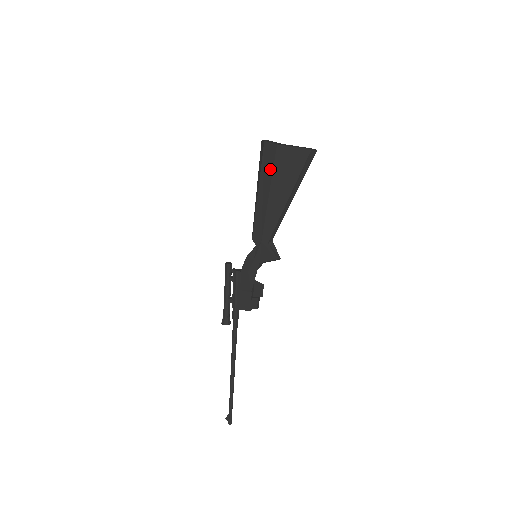
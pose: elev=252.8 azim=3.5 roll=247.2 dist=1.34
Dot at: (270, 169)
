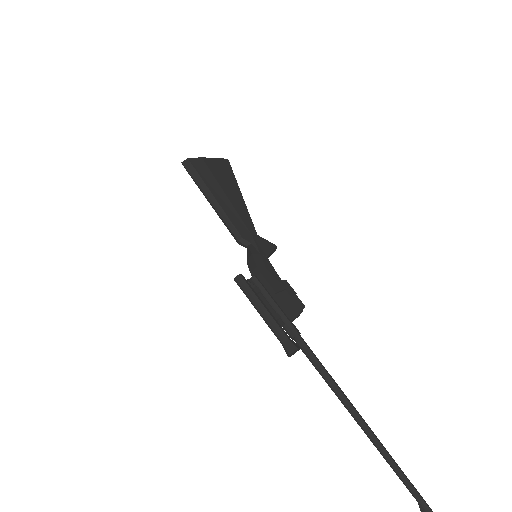
Dot at: (210, 175)
